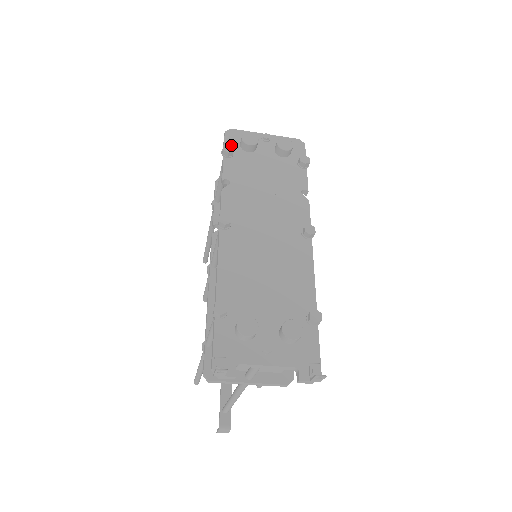
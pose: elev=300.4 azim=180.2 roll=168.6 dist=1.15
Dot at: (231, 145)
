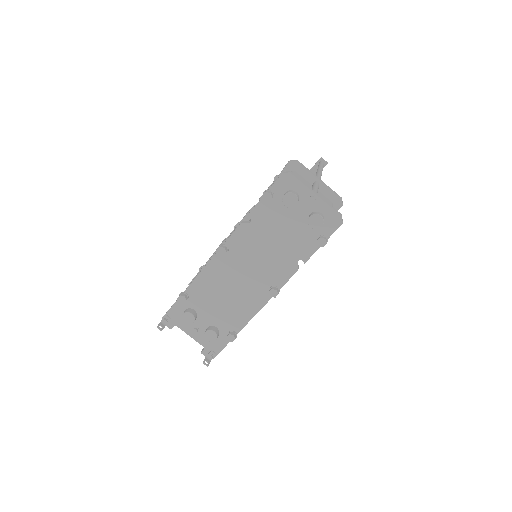
Dot at: (272, 195)
